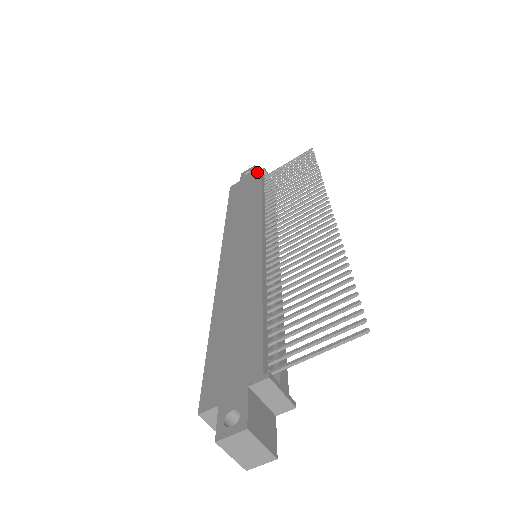
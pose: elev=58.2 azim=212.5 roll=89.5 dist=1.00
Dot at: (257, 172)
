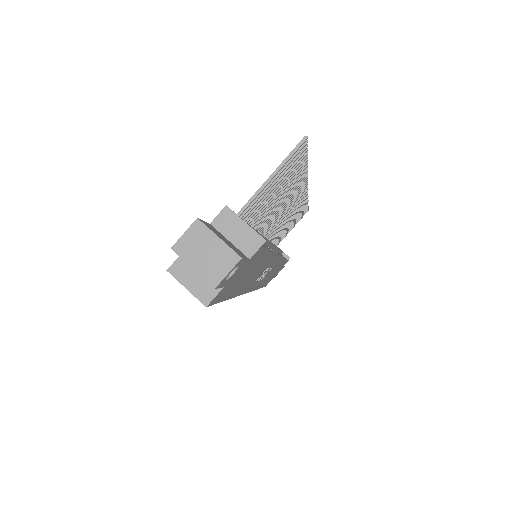
Dot at: occluded
